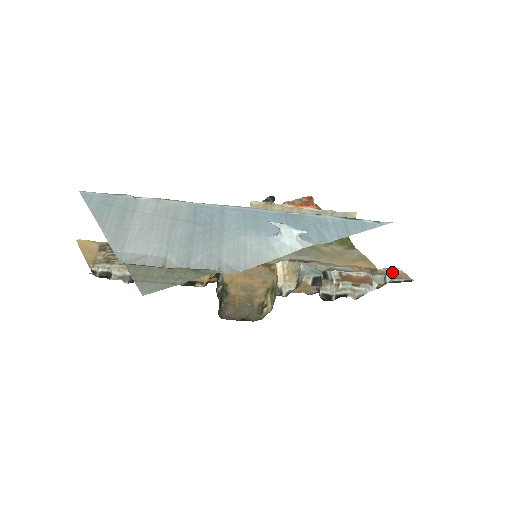
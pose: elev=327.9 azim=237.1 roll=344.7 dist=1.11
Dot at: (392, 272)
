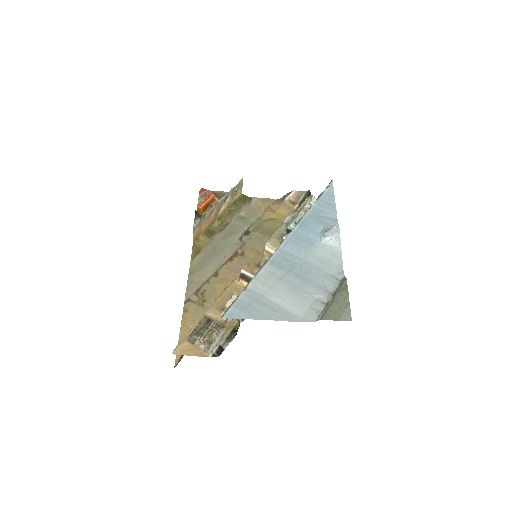
Dot at: (293, 196)
